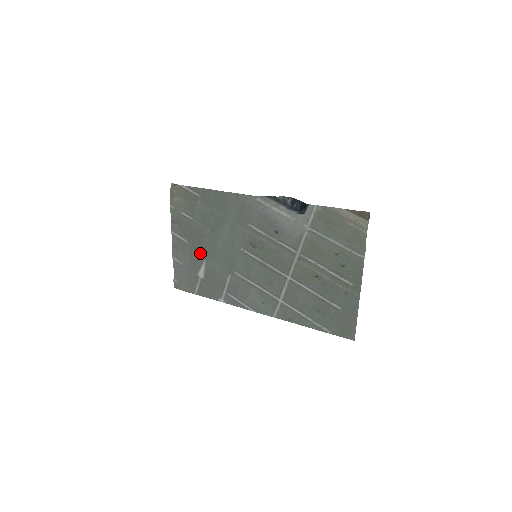
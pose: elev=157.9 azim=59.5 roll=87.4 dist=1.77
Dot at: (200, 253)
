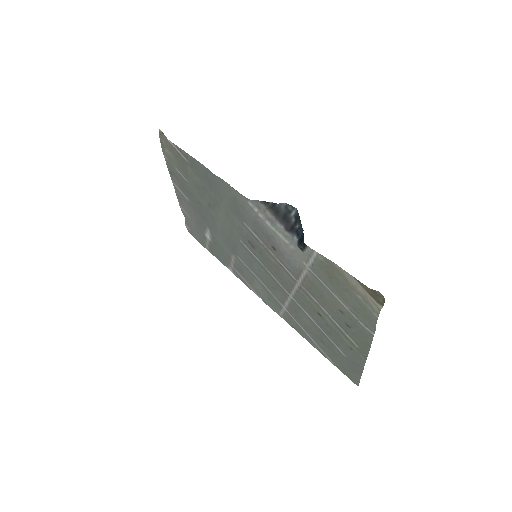
Dot at: (202, 218)
